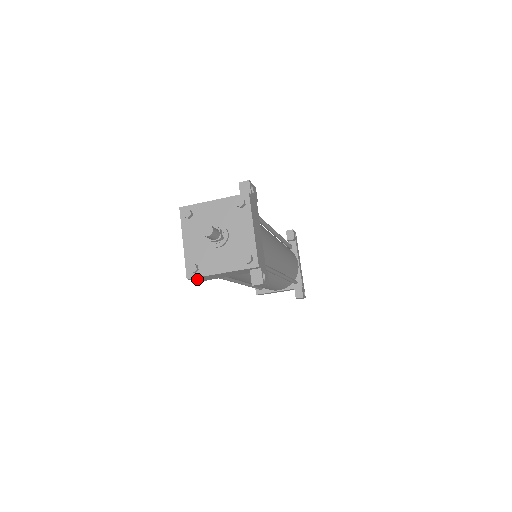
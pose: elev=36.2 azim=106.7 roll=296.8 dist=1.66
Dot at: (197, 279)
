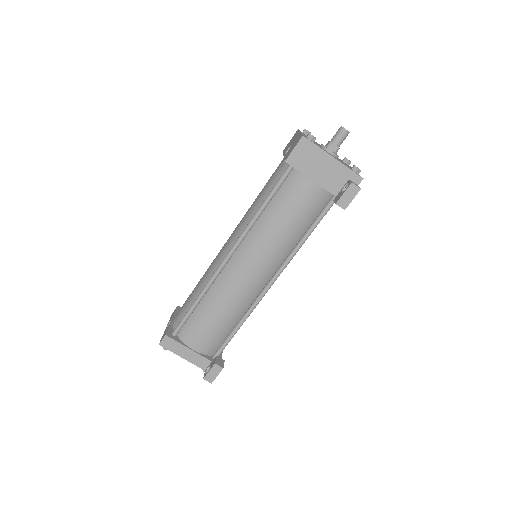
Dot at: (300, 150)
